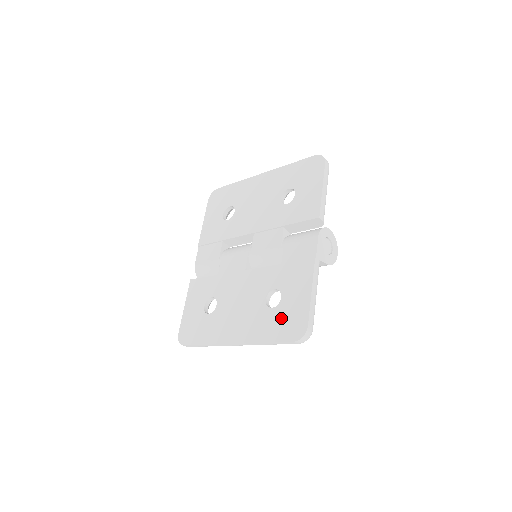
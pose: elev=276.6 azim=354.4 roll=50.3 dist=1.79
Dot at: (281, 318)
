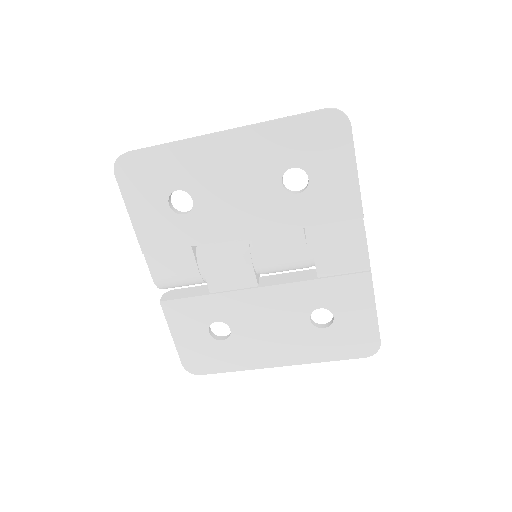
Dot at: (341, 338)
